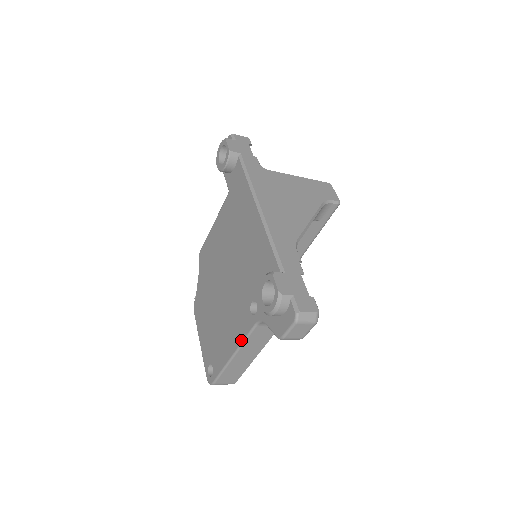
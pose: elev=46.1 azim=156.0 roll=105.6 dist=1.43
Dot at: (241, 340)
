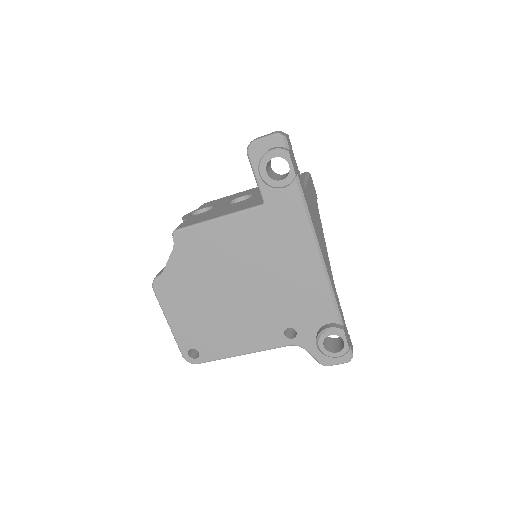
Dot at: (262, 349)
